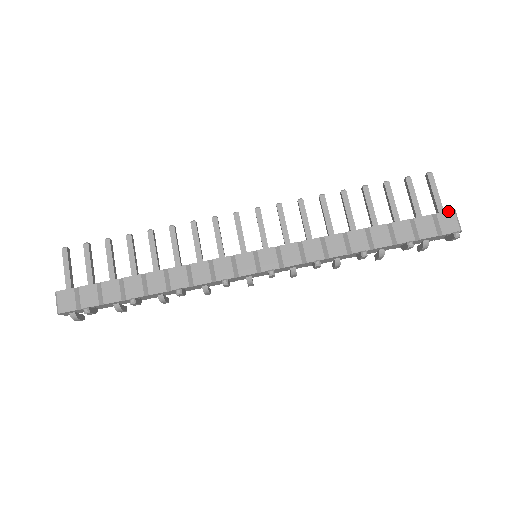
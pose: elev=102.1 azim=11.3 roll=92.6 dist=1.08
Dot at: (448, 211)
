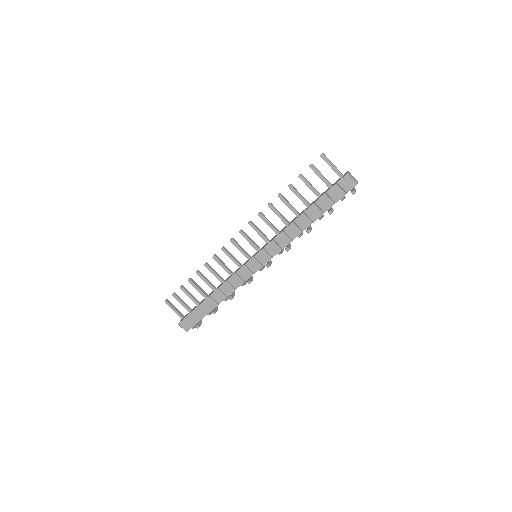
Dot at: (343, 177)
